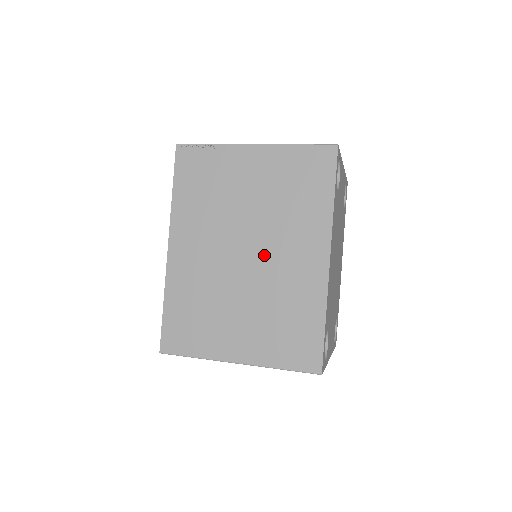
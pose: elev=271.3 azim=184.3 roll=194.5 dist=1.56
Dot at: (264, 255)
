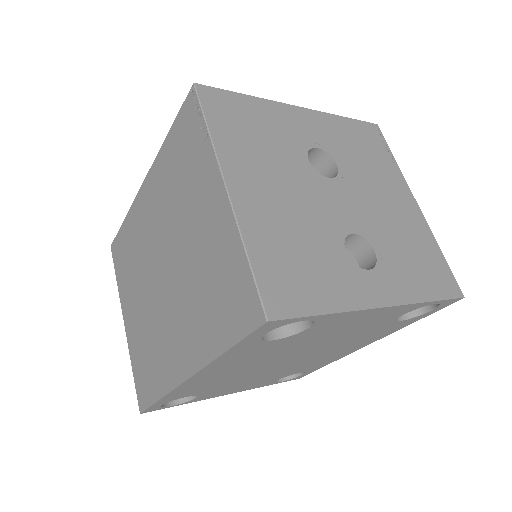
Dot at: (168, 295)
